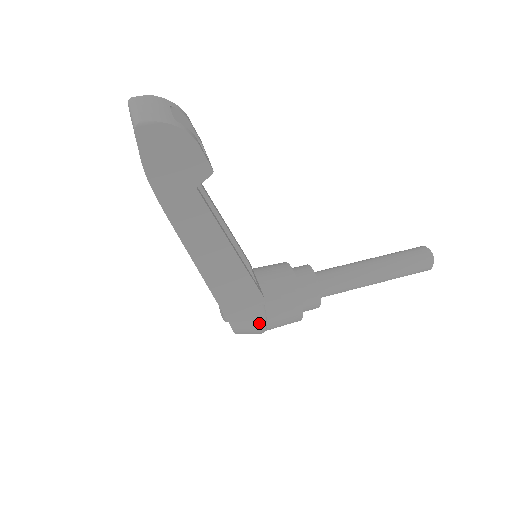
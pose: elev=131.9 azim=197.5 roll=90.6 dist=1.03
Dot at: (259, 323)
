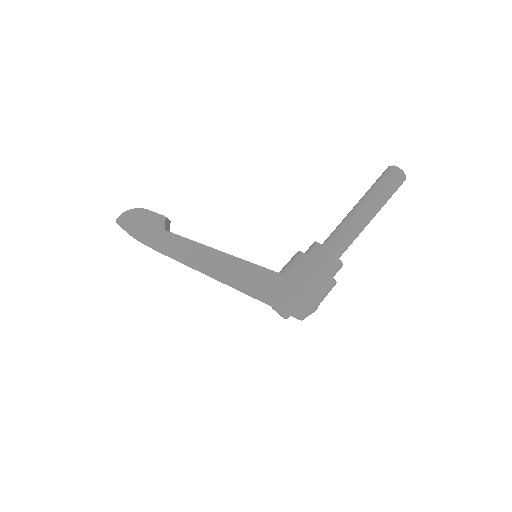
Dot at: (292, 292)
